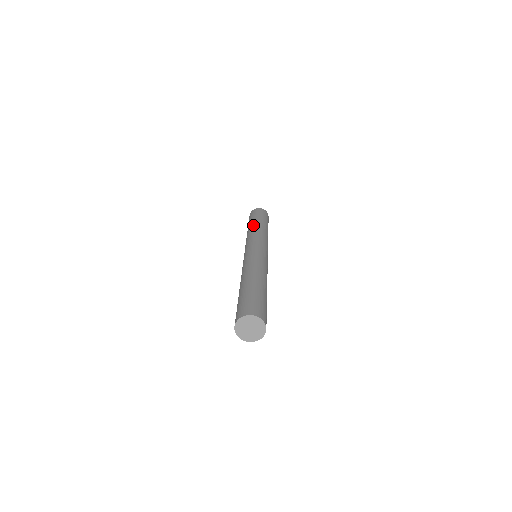
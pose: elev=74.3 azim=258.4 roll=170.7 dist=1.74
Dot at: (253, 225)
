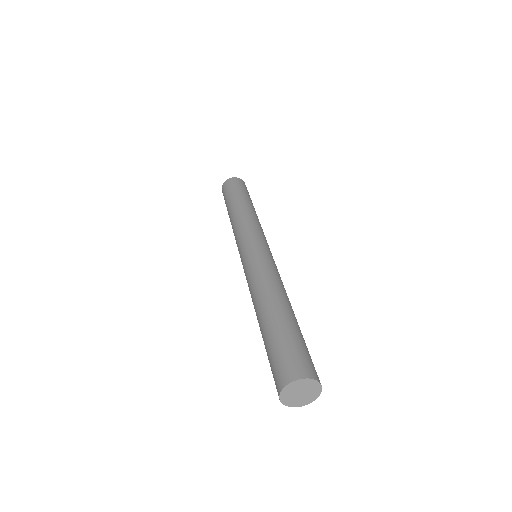
Dot at: (251, 207)
